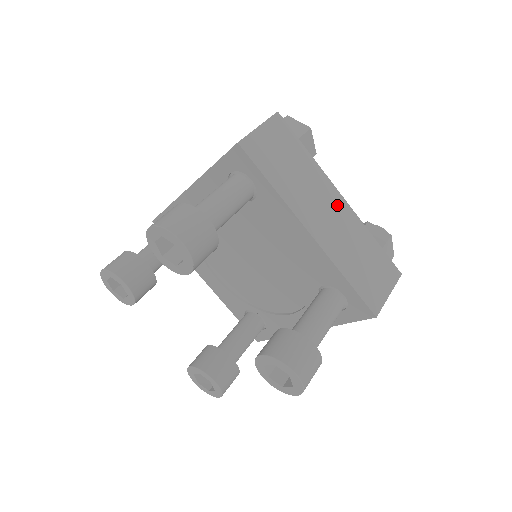
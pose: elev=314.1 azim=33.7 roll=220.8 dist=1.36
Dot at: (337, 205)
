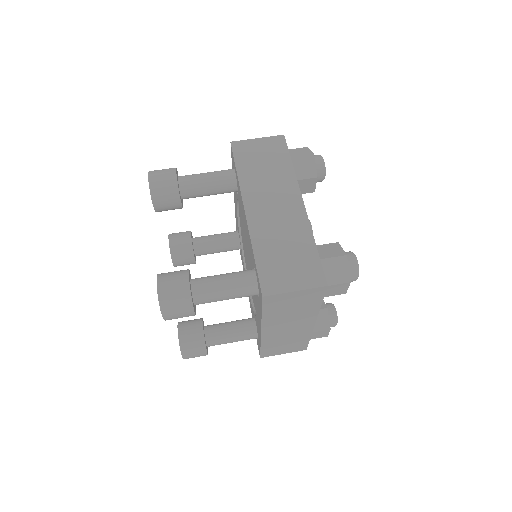
Dot at: (292, 206)
